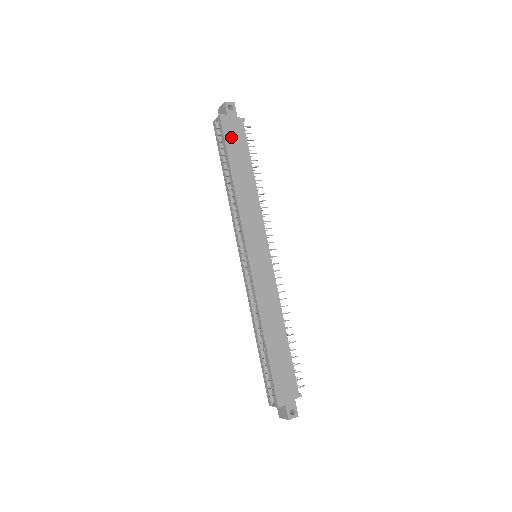
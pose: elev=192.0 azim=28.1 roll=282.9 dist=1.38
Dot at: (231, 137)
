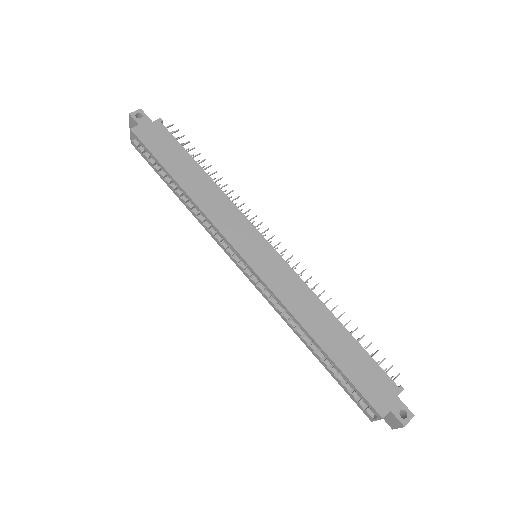
Dot at: (156, 145)
